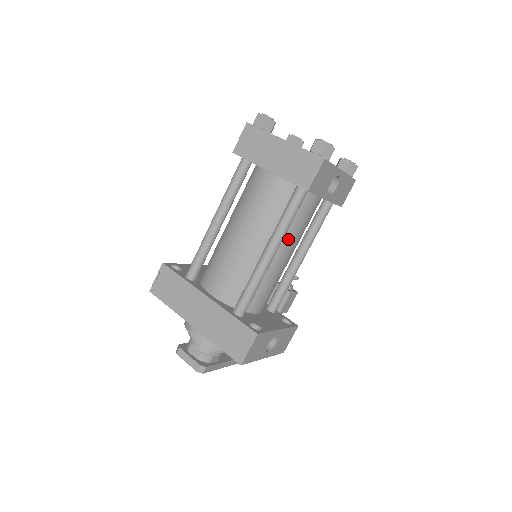
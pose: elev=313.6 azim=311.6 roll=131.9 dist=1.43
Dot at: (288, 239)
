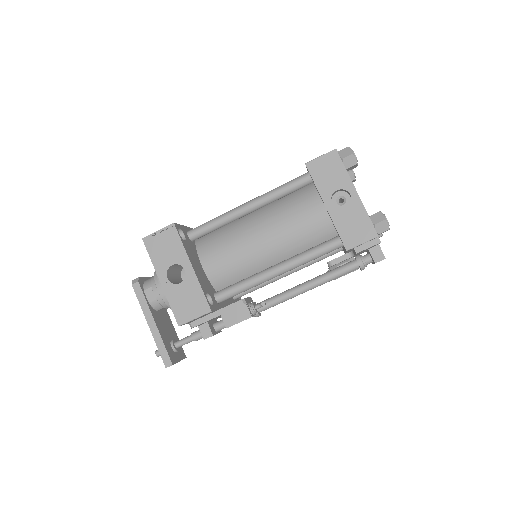
Dot at: (274, 219)
